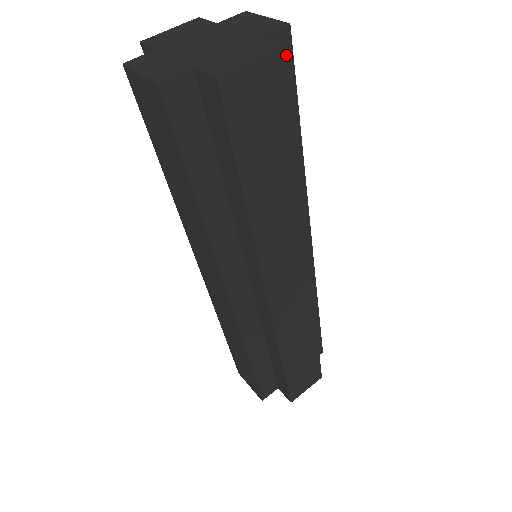
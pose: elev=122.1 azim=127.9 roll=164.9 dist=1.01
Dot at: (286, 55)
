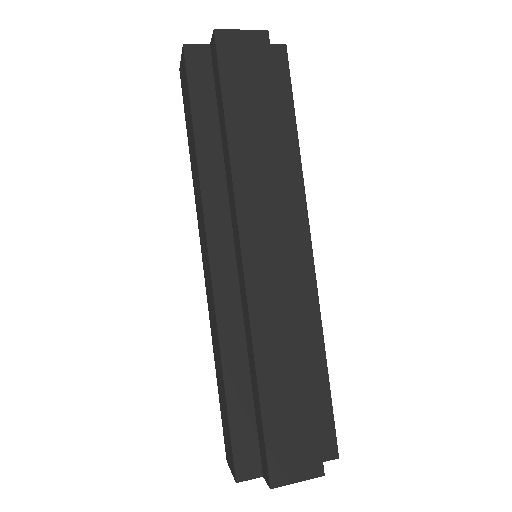
Dot at: (283, 63)
